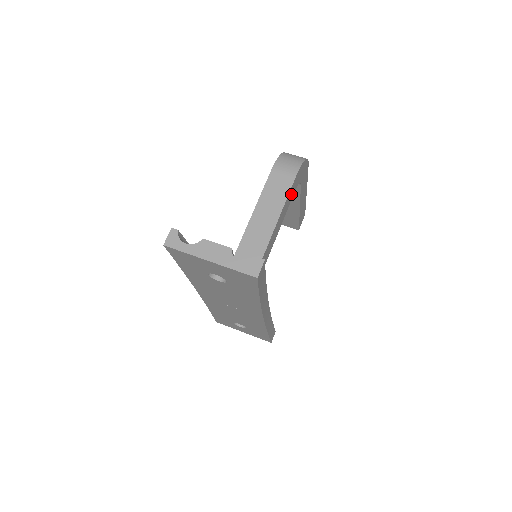
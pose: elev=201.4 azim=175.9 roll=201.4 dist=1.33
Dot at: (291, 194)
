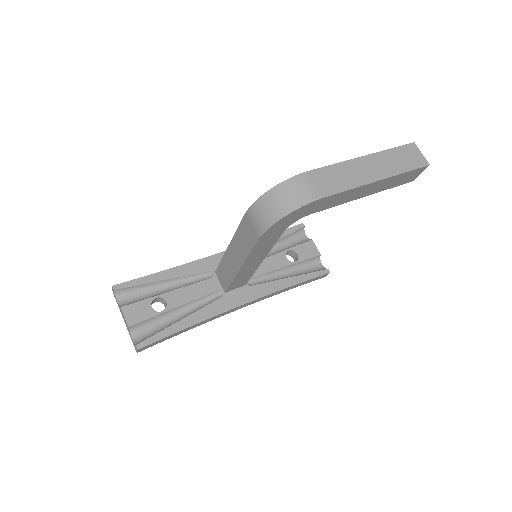
Dot at: (268, 241)
